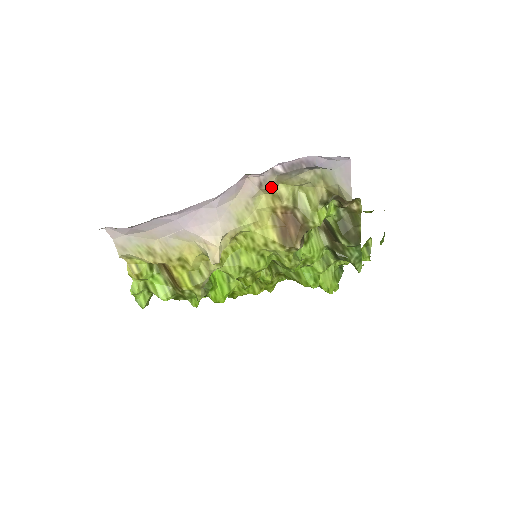
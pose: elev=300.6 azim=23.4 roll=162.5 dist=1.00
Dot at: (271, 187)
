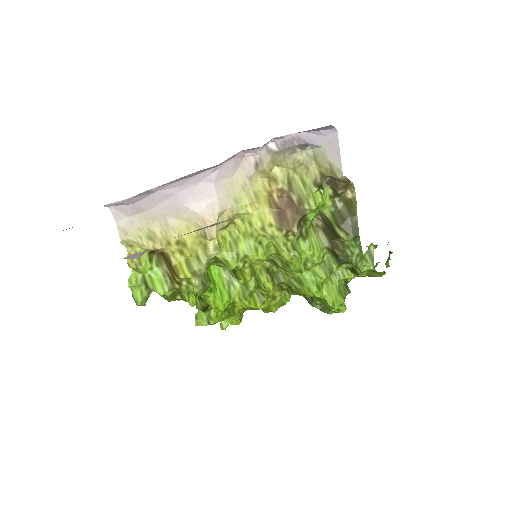
Dot at: (266, 167)
